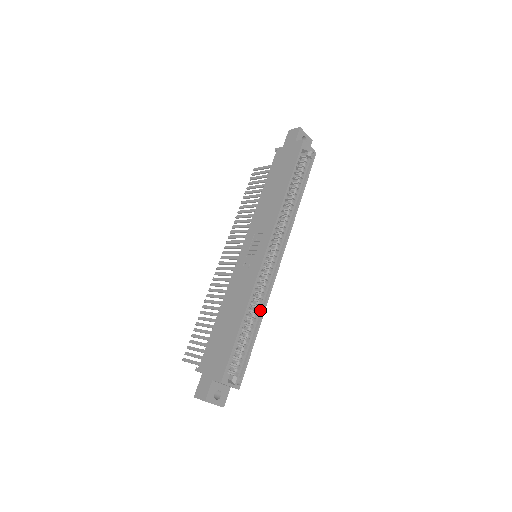
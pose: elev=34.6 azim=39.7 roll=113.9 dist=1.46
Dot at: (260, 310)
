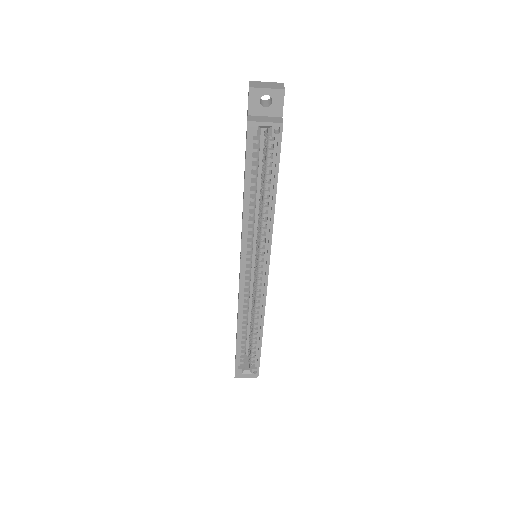
Dot at: (260, 319)
